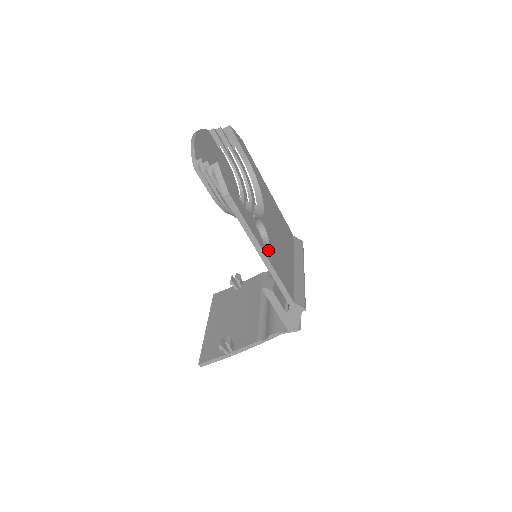
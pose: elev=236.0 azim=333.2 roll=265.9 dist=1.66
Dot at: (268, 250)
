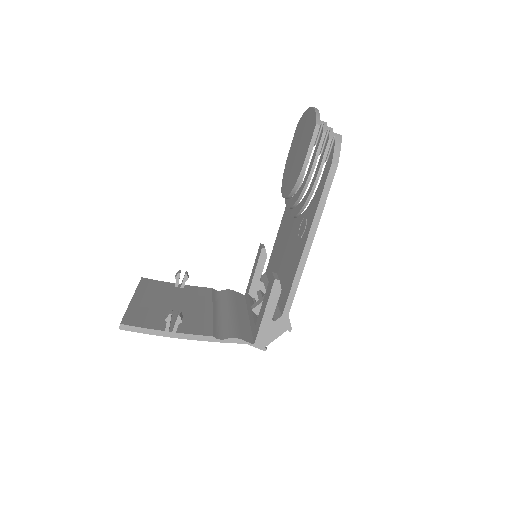
Dot at: occluded
